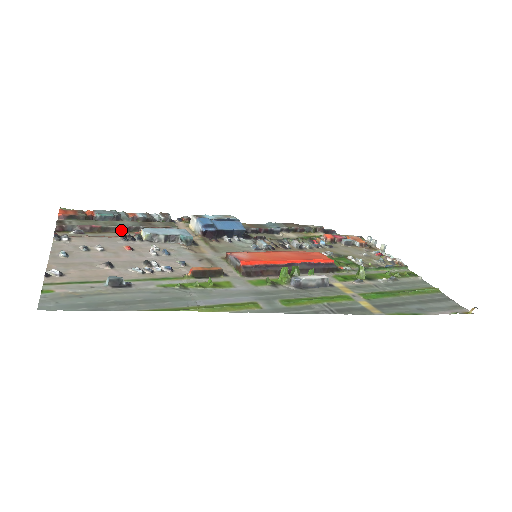
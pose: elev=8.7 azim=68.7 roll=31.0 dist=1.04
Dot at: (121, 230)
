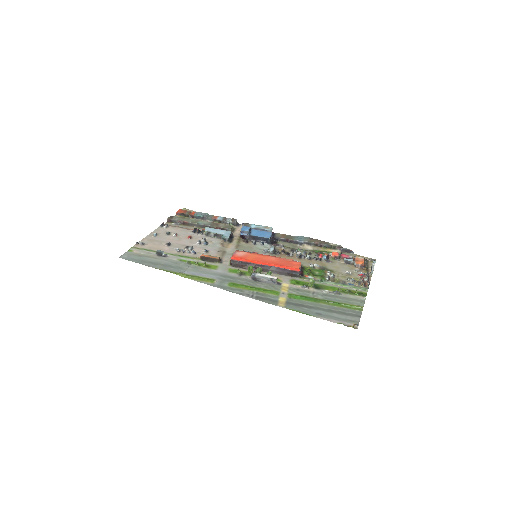
Dot at: (199, 226)
